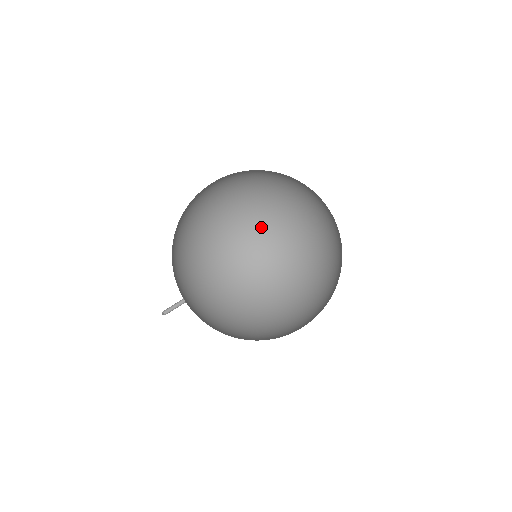
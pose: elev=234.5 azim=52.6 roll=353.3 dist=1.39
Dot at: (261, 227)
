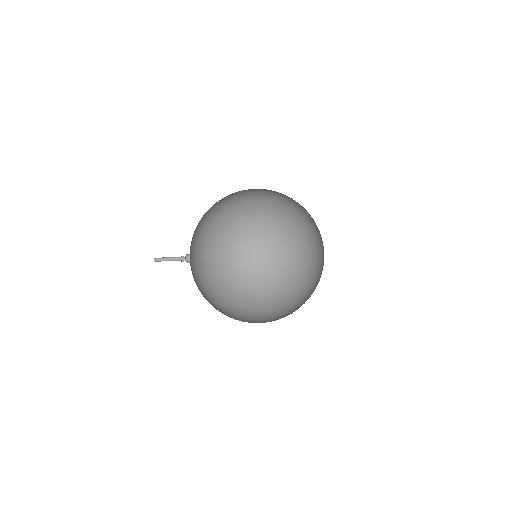
Dot at: (254, 267)
